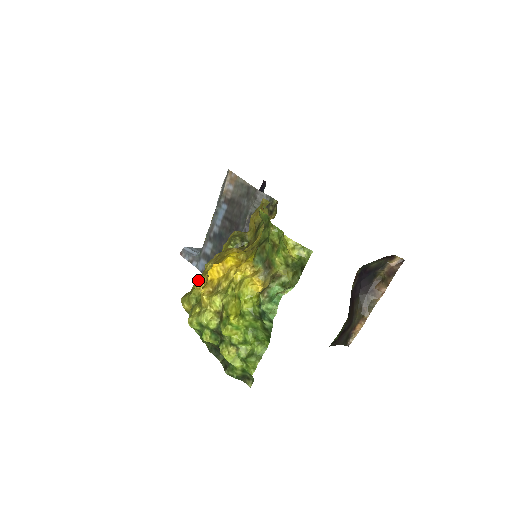
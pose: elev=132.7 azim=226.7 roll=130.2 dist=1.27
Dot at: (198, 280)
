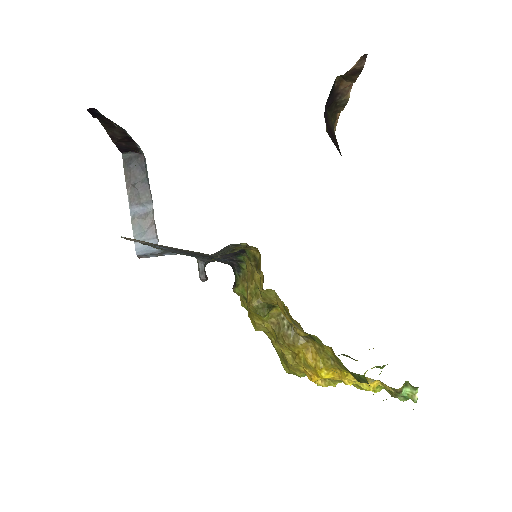
Dot at: occluded
